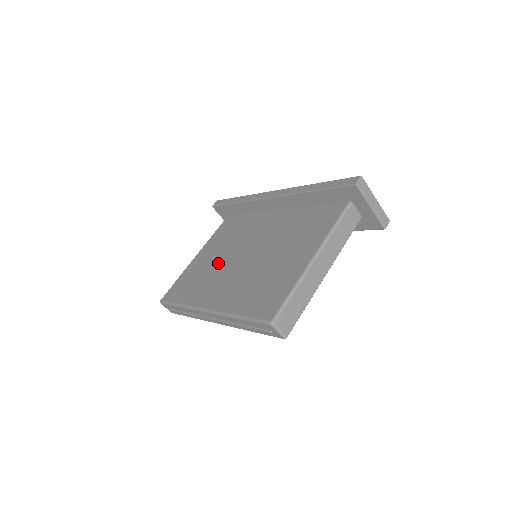
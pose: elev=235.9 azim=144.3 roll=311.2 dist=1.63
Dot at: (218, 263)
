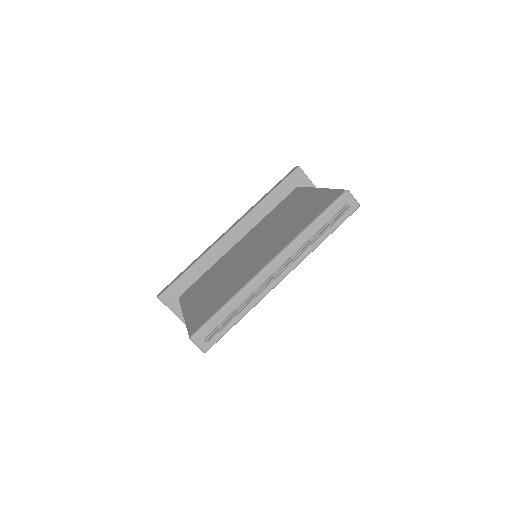
Dot at: (227, 276)
